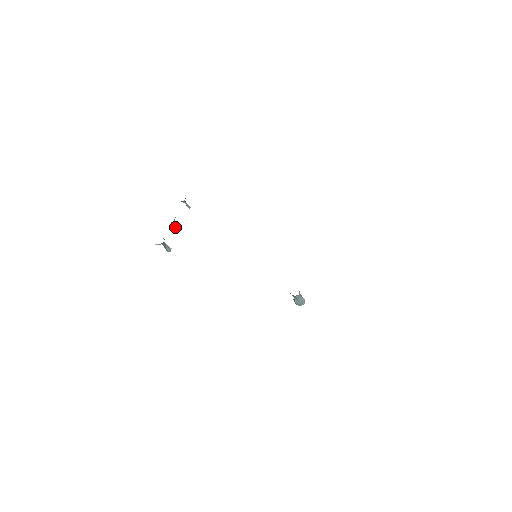
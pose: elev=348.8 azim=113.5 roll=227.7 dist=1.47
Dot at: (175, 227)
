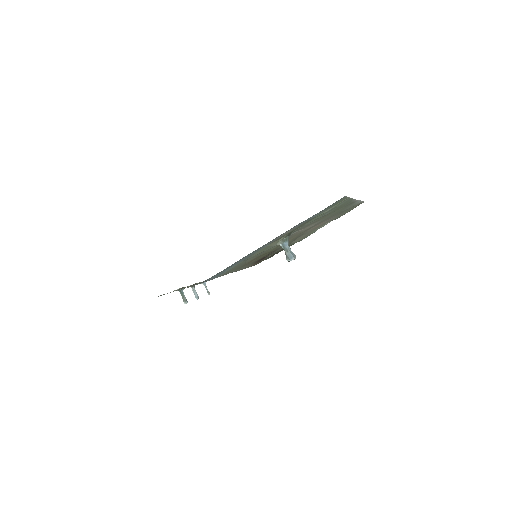
Dot at: (194, 294)
